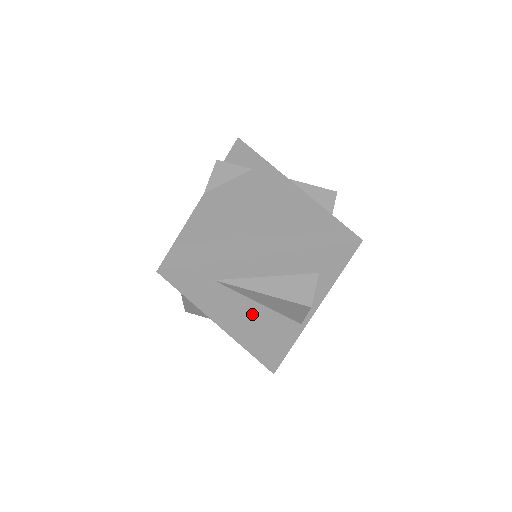
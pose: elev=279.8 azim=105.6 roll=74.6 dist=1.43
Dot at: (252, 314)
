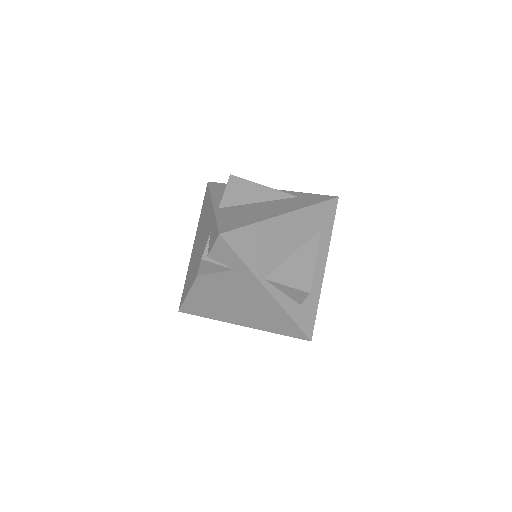
Dot at: occluded
